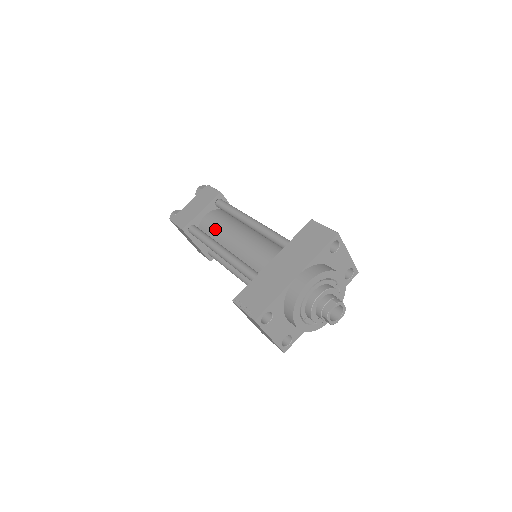
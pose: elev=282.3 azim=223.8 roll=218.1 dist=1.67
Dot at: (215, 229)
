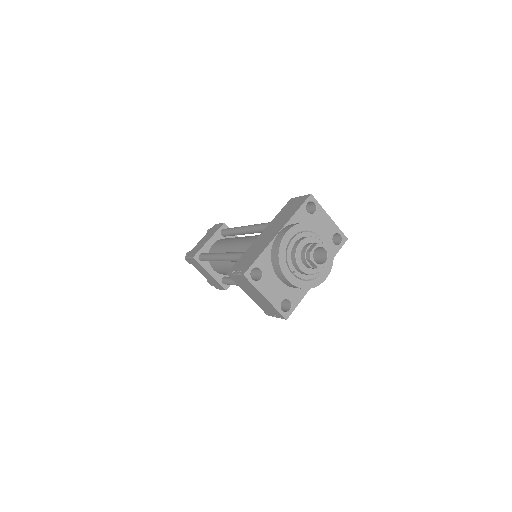
Dot at: (220, 247)
